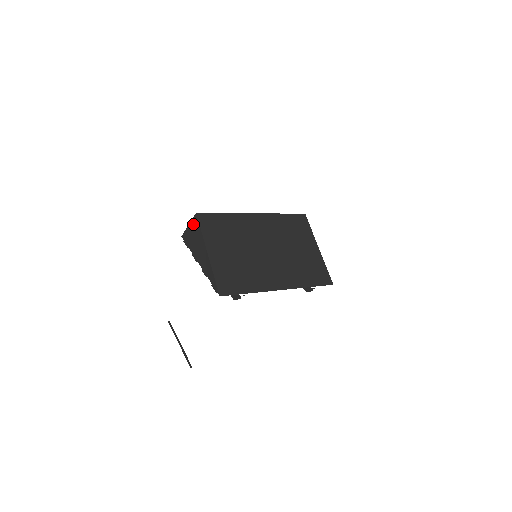
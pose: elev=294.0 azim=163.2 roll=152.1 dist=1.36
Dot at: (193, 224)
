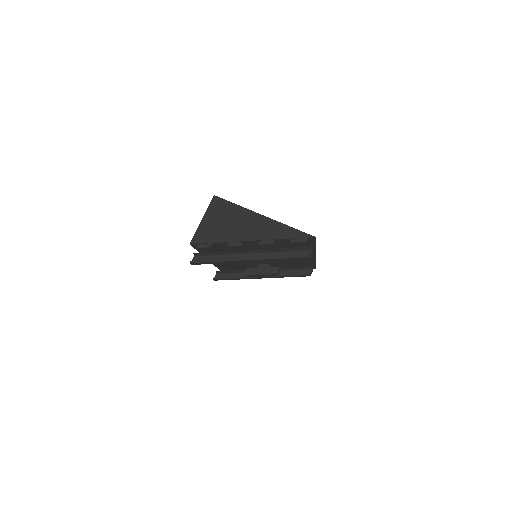
Dot at: (214, 210)
